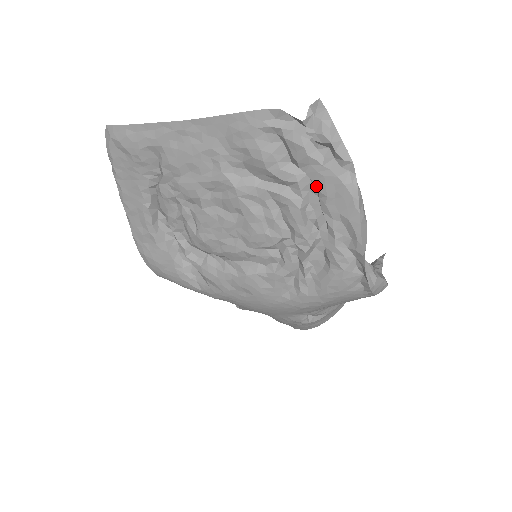
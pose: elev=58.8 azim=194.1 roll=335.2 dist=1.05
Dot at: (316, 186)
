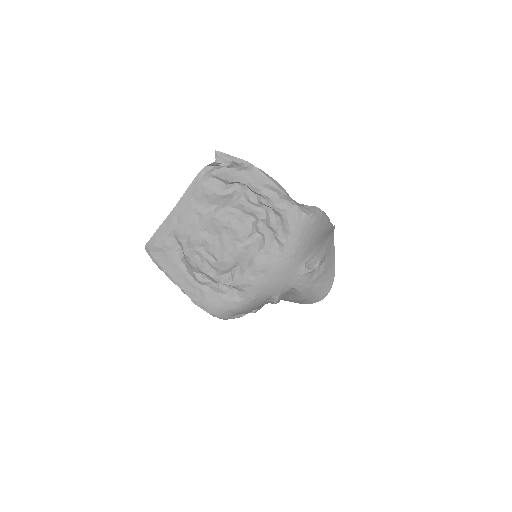
Dot at: (242, 183)
